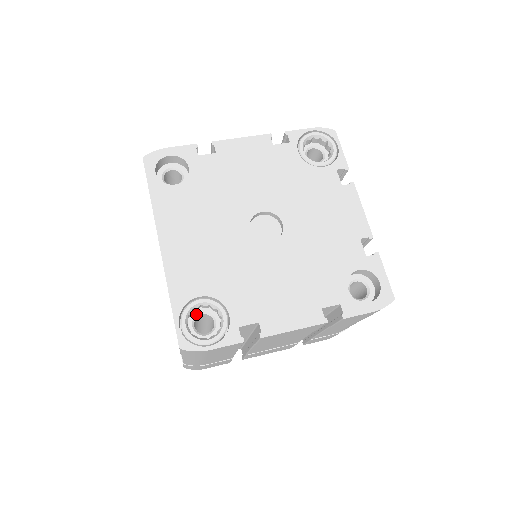
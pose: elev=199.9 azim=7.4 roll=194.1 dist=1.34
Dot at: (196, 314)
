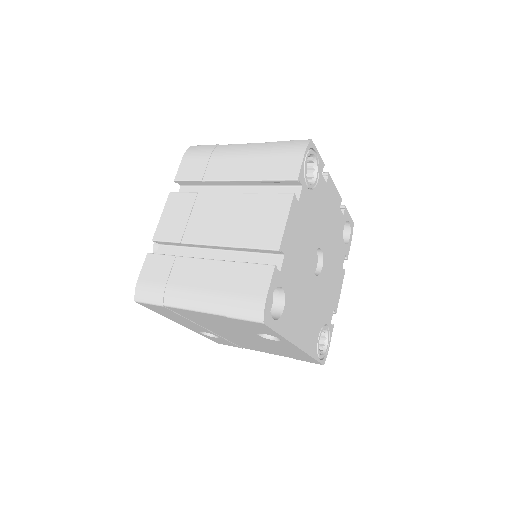
Dot at: occluded
